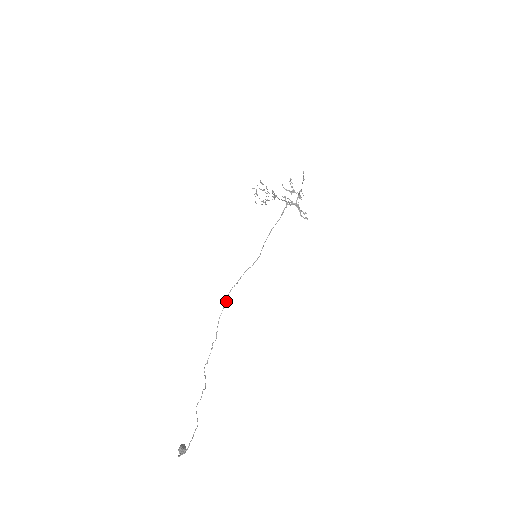
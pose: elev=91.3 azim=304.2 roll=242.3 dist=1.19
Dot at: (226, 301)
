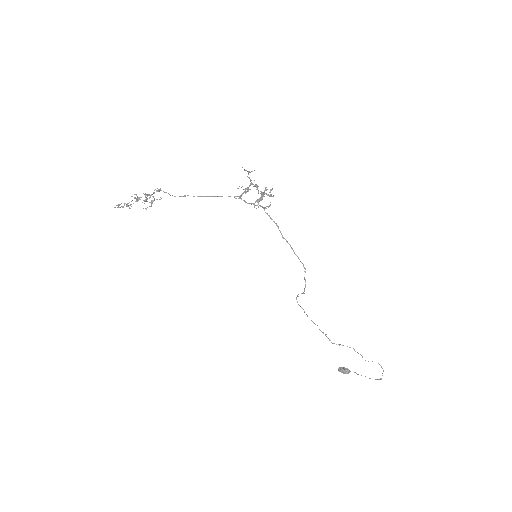
Dot at: (302, 308)
